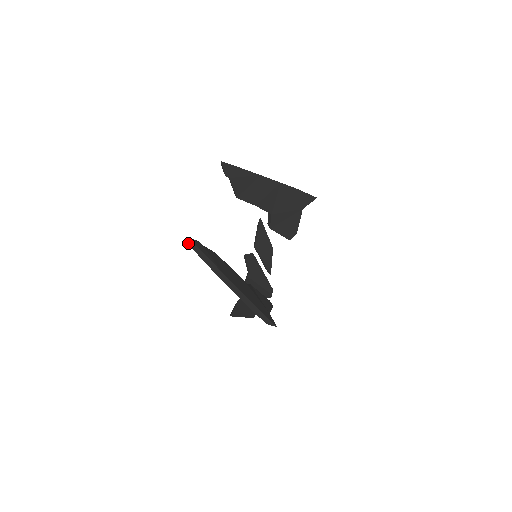
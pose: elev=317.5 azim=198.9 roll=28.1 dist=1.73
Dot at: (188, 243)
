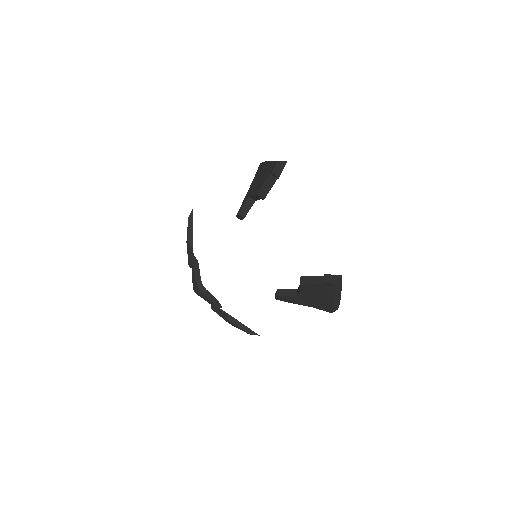
Dot at: (336, 283)
